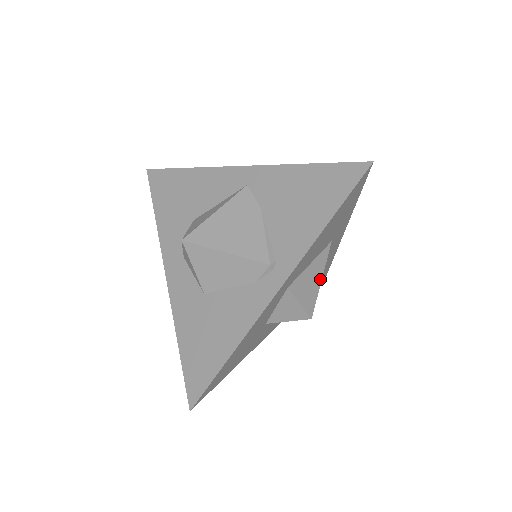
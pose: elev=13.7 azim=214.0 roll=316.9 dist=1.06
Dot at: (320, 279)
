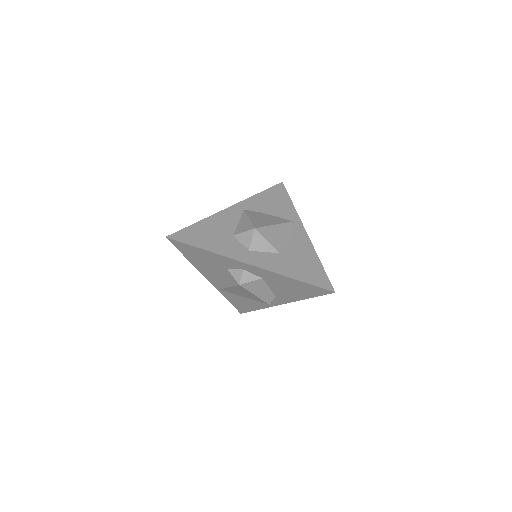
Dot at: occluded
